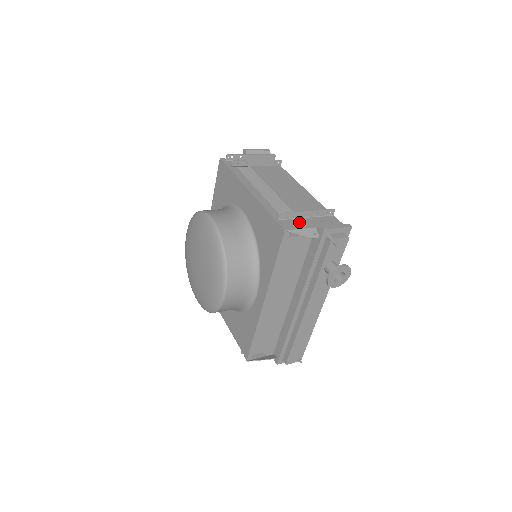
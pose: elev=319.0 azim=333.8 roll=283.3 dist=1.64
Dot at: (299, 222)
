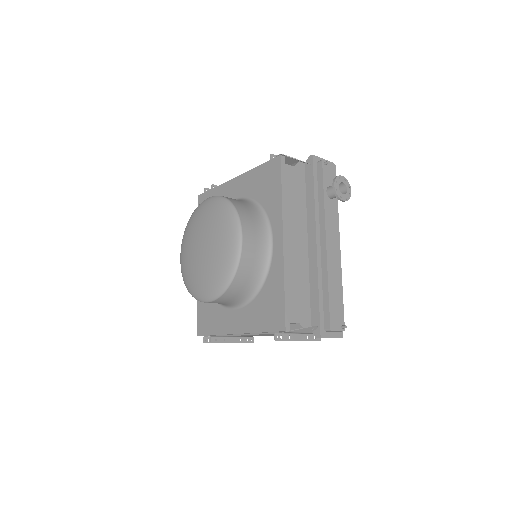
Dot at: (289, 162)
